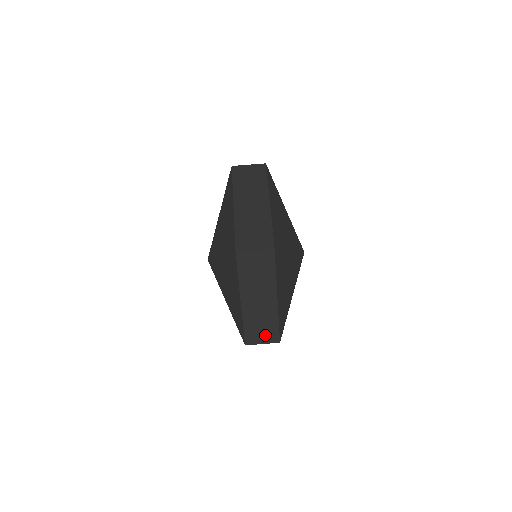
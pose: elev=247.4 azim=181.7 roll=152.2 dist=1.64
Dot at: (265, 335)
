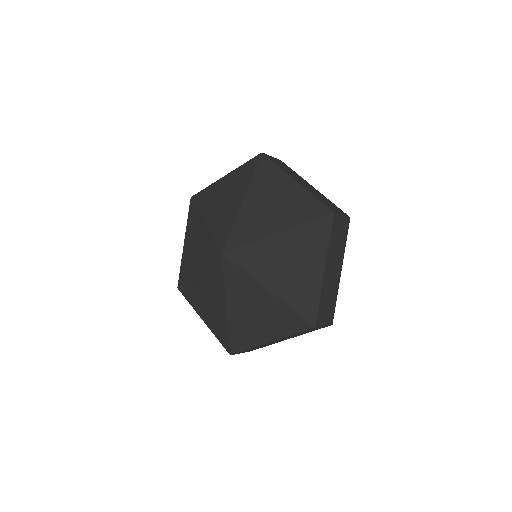
Dot at: (327, 315)
